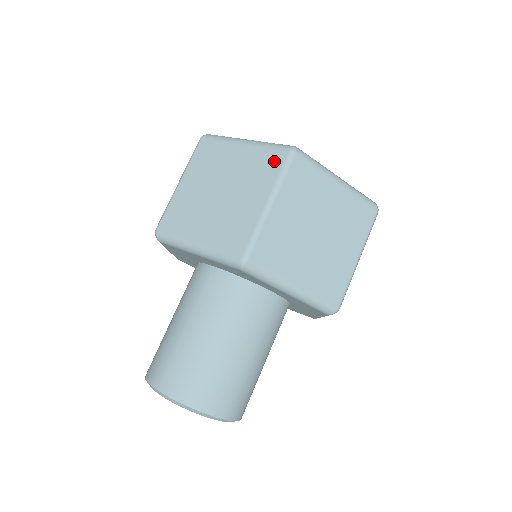
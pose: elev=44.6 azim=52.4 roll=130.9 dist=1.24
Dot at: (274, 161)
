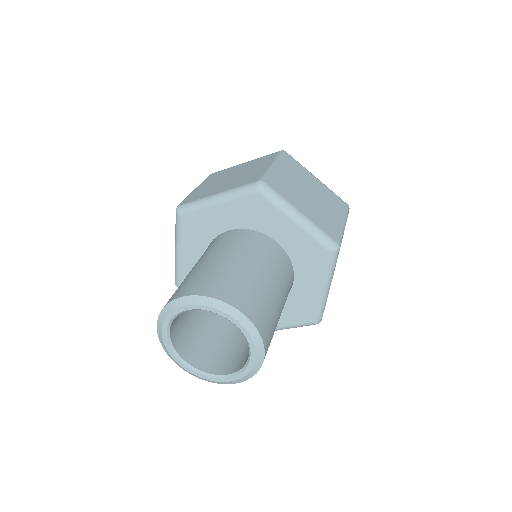
Dot at: (271, 156)
